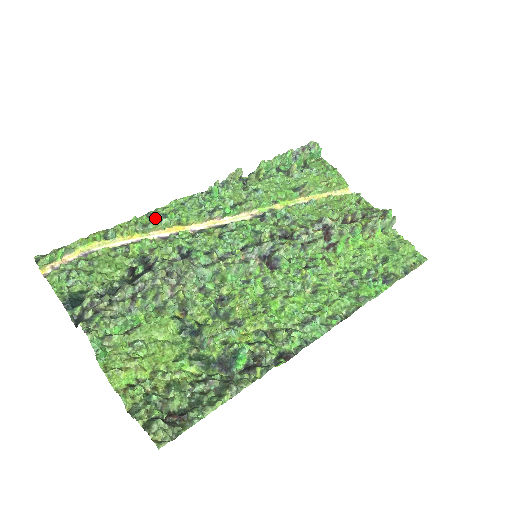
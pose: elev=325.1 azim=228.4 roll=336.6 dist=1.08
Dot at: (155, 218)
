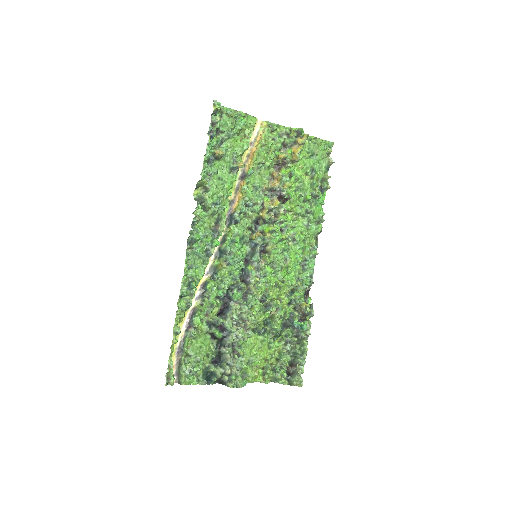
Dot at: (186, 295)
